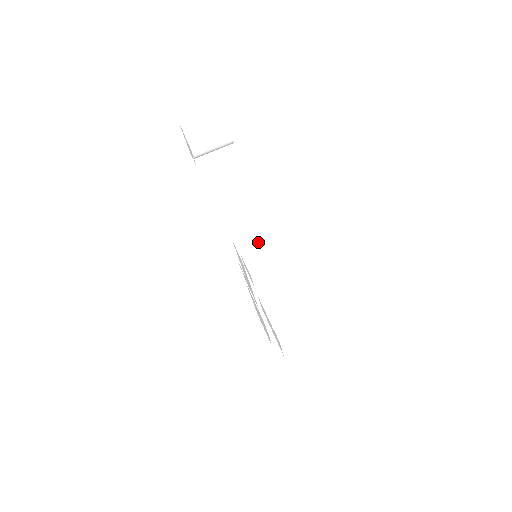
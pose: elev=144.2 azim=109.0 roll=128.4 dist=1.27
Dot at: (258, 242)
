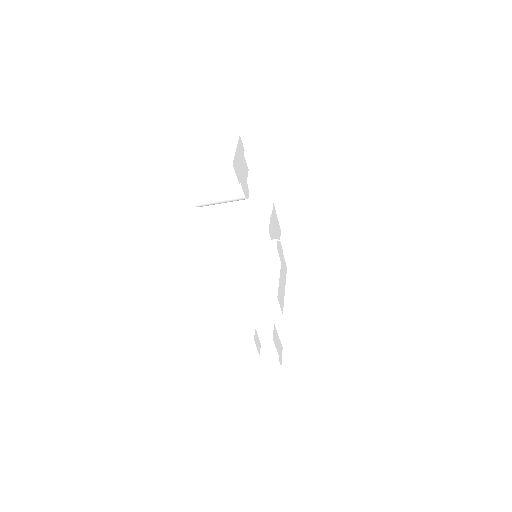
Dot at: (258, 308)
